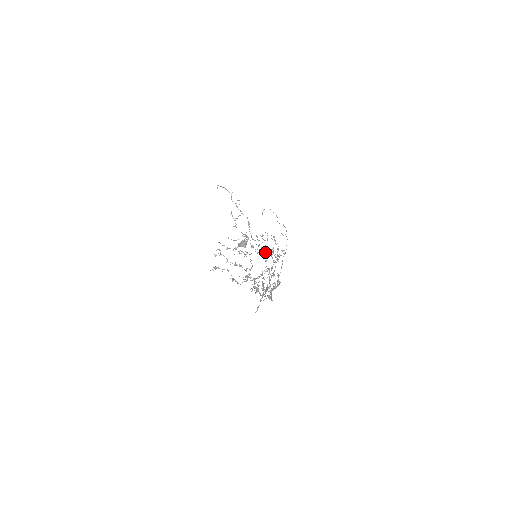
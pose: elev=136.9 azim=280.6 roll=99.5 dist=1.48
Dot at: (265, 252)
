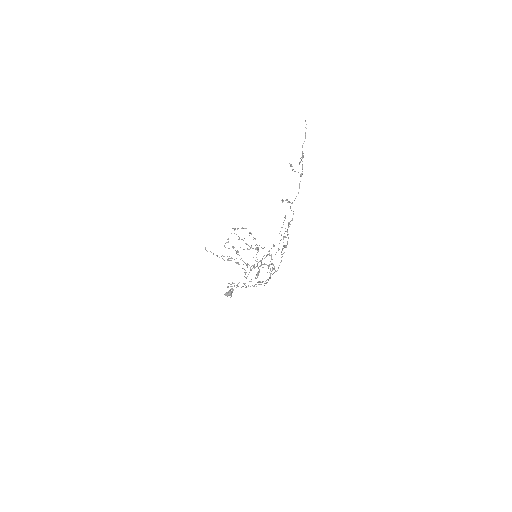
Dot at: occluded
